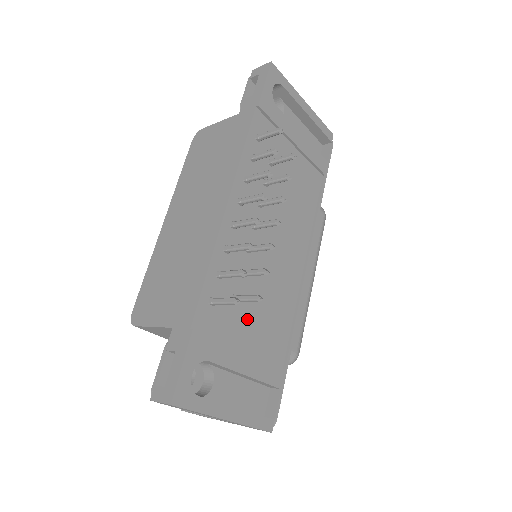
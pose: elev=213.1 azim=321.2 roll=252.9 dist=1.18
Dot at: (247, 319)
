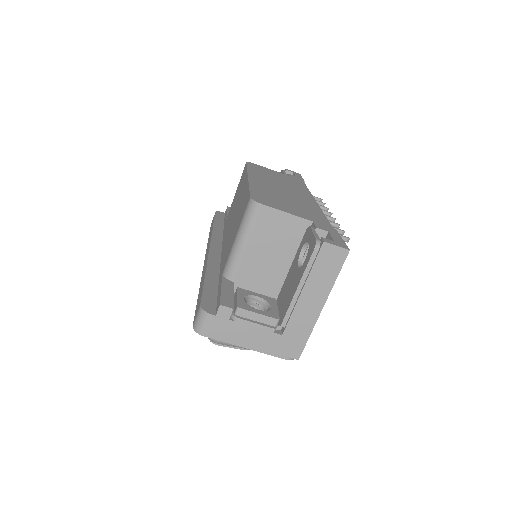
Dot at: occluded
